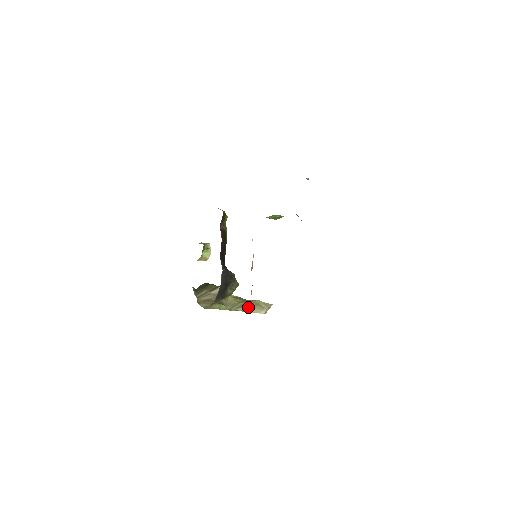
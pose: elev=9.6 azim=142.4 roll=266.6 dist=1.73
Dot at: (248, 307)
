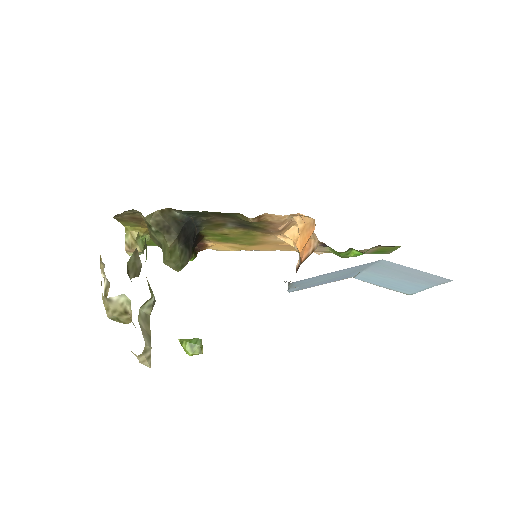
Dot at: (152, 303)
